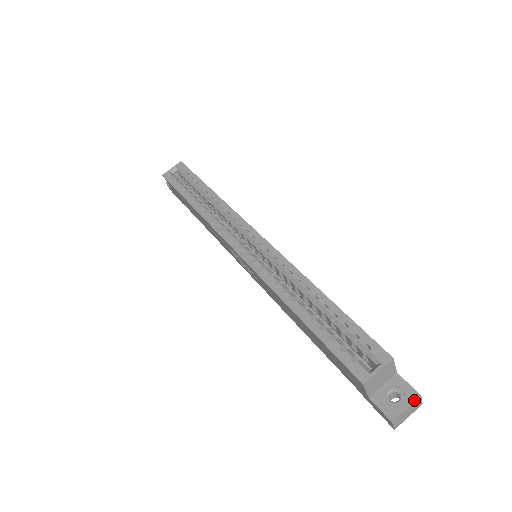
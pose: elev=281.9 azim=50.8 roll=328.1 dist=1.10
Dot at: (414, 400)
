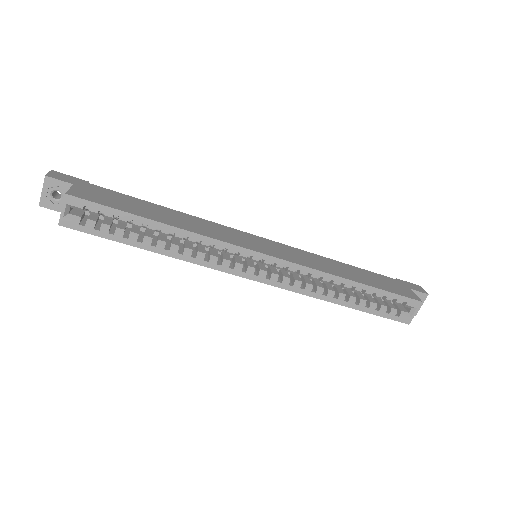
Dot at: (425, 299)
